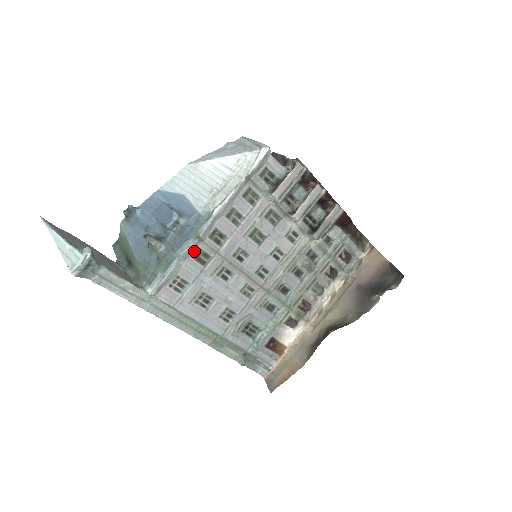
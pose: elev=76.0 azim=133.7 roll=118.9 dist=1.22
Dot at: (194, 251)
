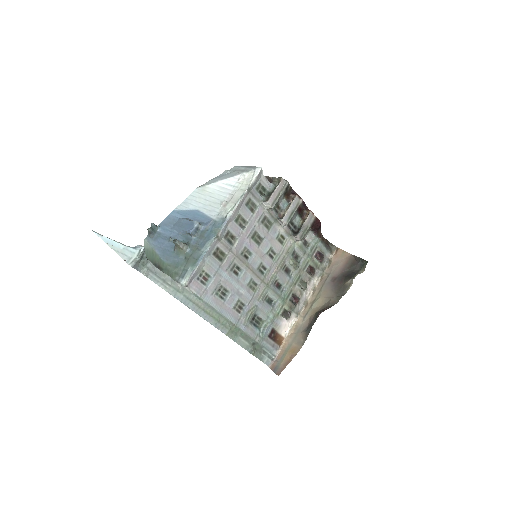
Dot at: (214, 249)
